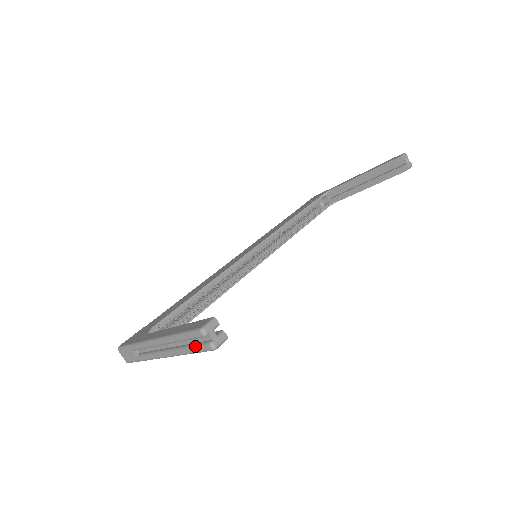
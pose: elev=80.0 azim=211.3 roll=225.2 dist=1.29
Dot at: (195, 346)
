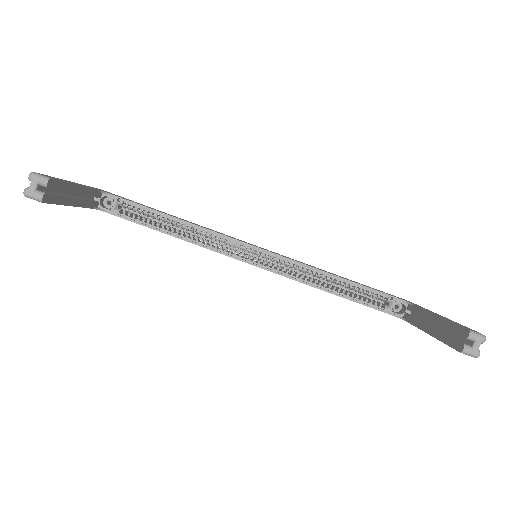
Dot at: occluded
